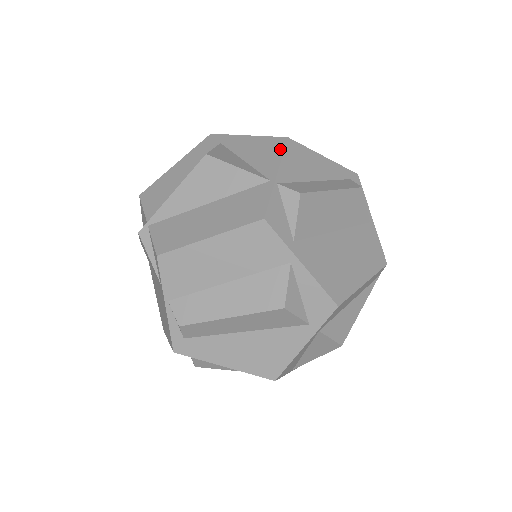
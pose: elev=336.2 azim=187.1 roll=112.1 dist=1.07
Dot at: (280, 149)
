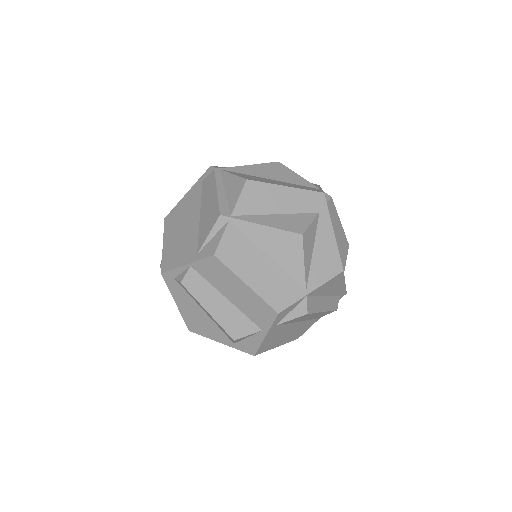
Dot at: (332, 274)
